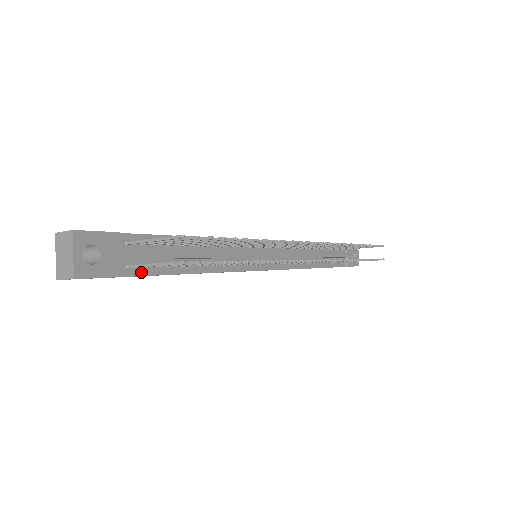
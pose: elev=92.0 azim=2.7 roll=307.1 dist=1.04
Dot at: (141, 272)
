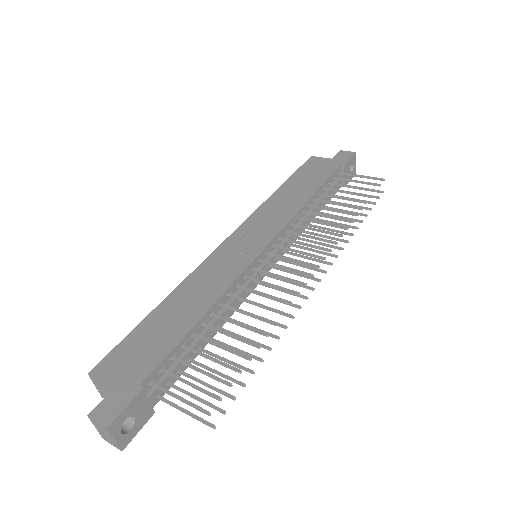
Dot at: (167, 388)
